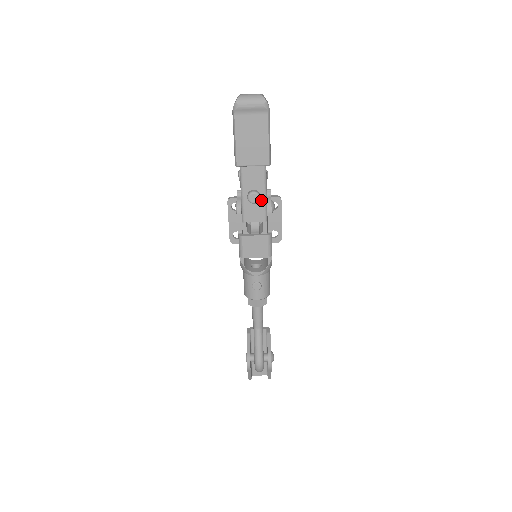
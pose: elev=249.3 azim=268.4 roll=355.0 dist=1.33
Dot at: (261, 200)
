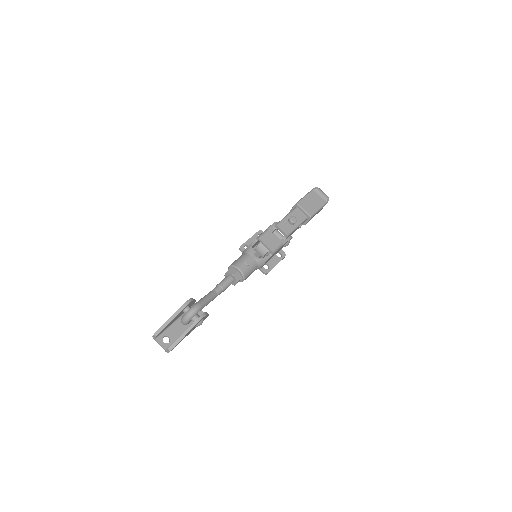
Dot at: (293, 226)
